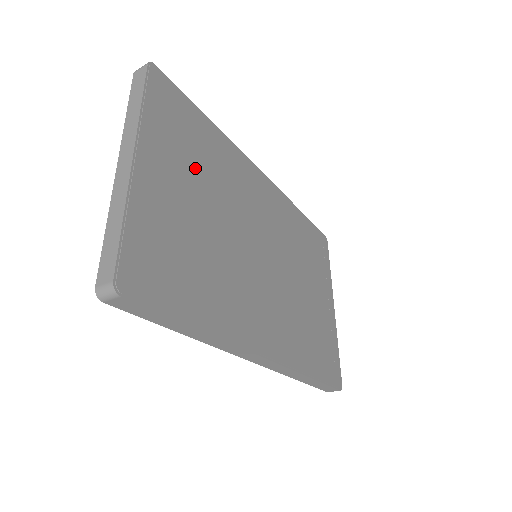
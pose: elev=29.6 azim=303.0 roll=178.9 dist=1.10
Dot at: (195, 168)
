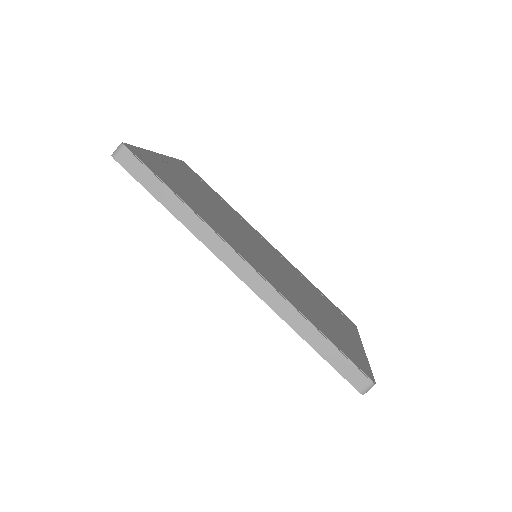
Dot at: (203, 190)
